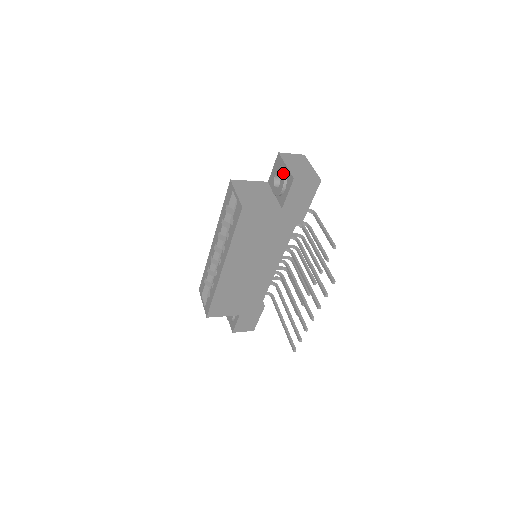
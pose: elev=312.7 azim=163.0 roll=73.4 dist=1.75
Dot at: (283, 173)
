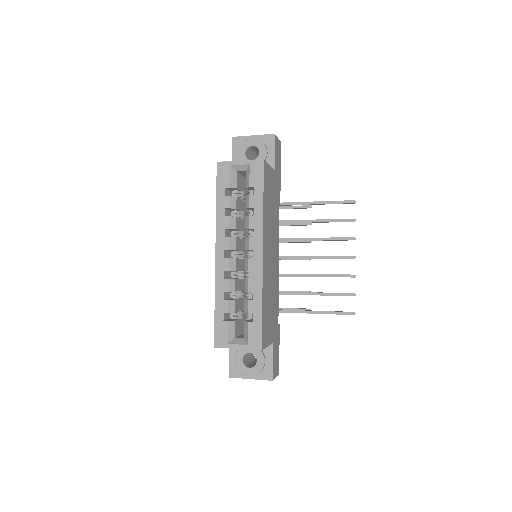
Dot at: (258, 139)
